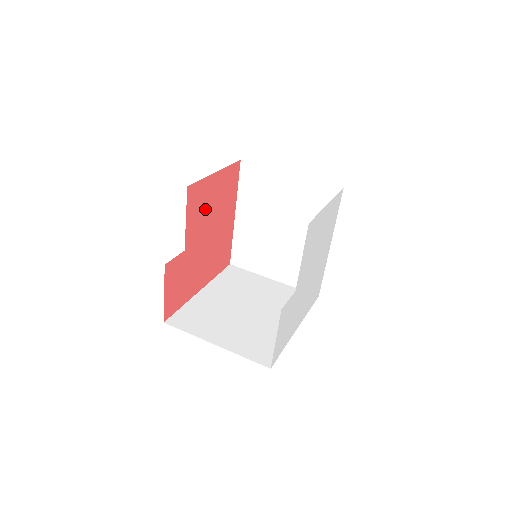
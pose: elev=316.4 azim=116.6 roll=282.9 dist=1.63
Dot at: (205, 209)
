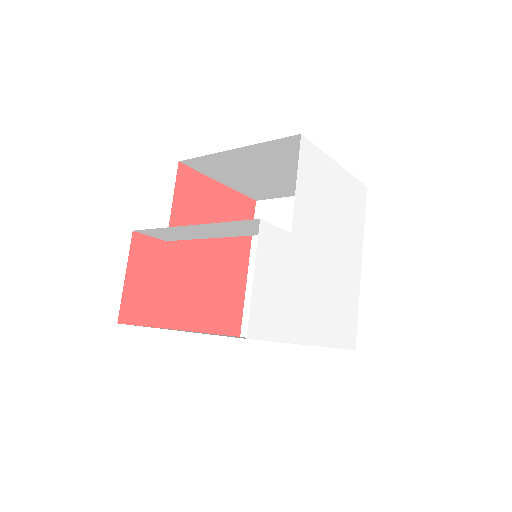
Dot at: (203, 215)
